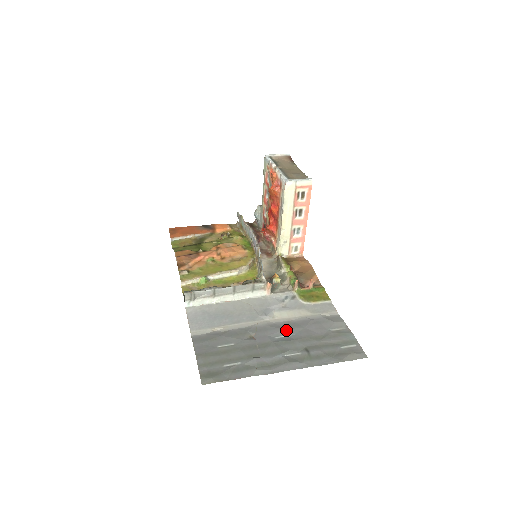
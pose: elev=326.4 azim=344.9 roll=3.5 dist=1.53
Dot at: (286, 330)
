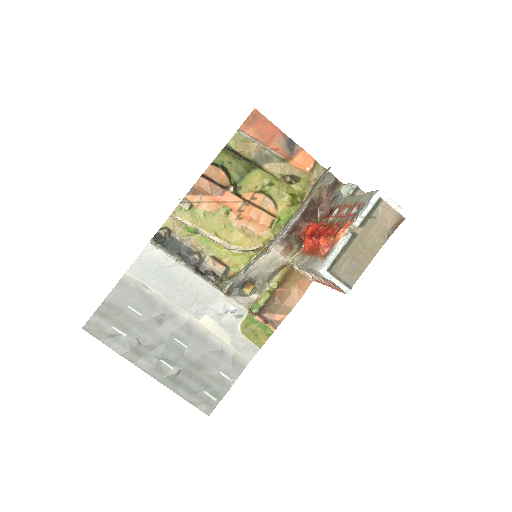
Dot at: (190, 341)
